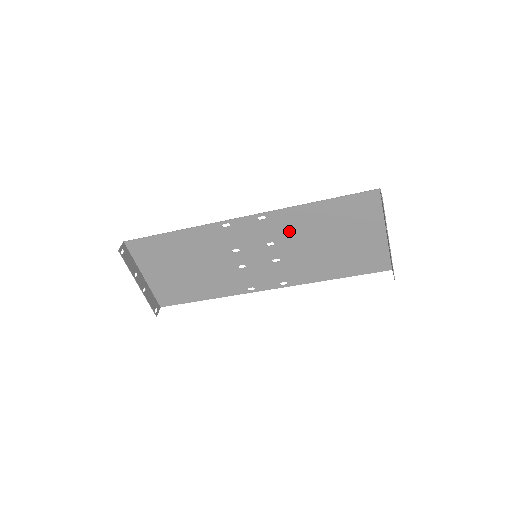
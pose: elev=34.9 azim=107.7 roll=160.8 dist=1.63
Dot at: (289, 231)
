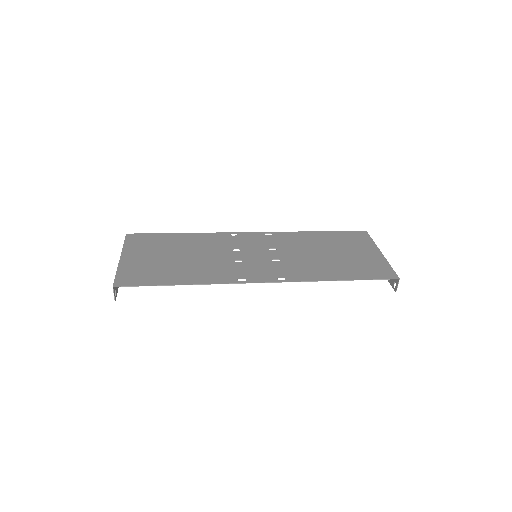
Dot at: (300, 266)
